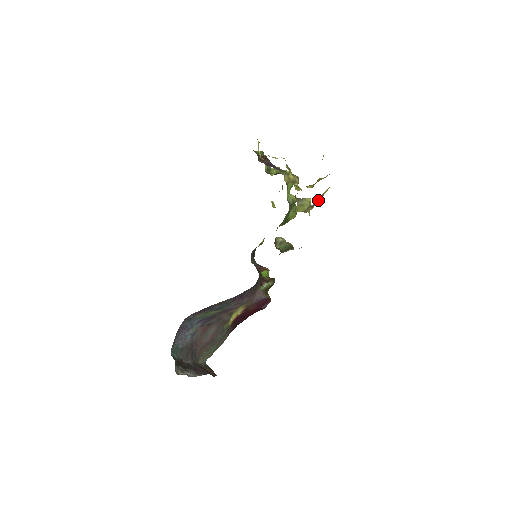
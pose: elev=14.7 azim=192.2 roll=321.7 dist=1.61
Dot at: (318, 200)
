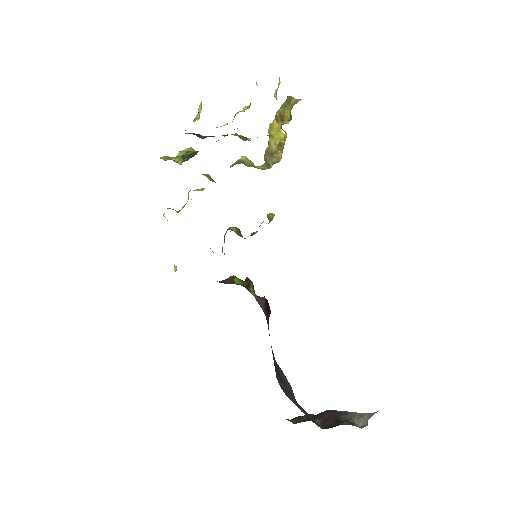
Dot at: (273, 142)
